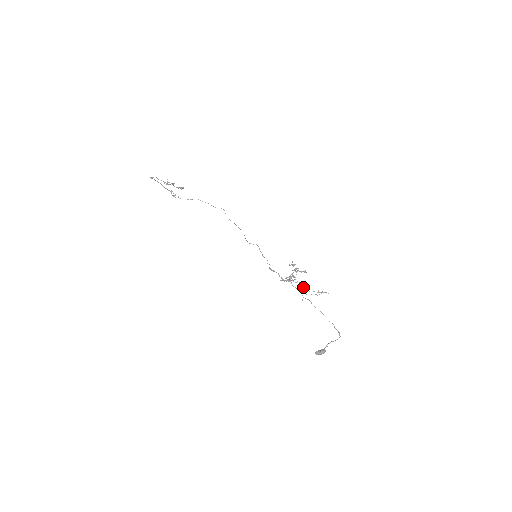
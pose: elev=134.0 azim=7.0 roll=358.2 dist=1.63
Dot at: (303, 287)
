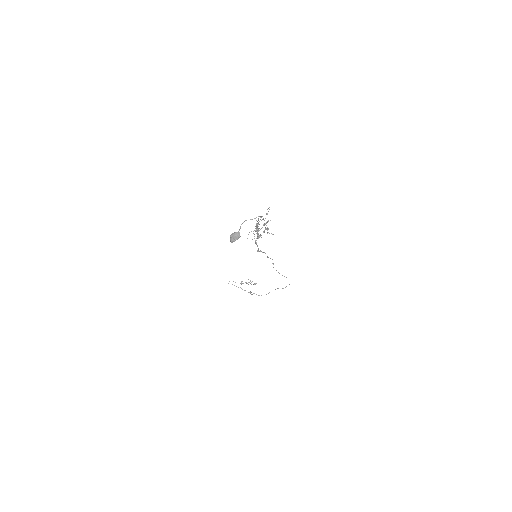
Dot at: (264, 230)
